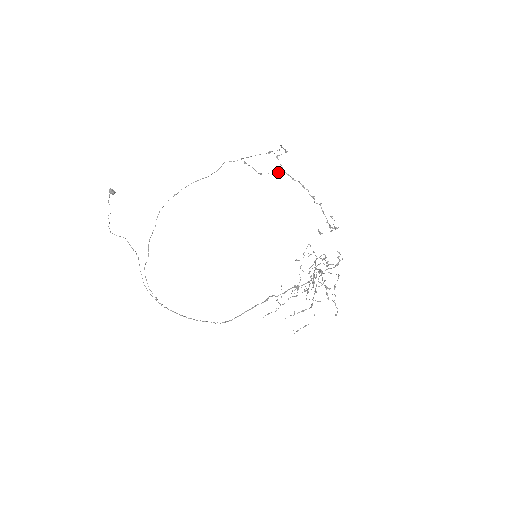
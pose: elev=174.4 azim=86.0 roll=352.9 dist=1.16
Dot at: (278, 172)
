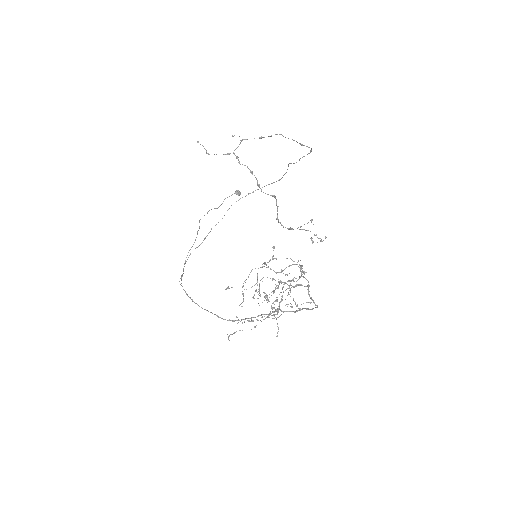
Dot at: occluded
